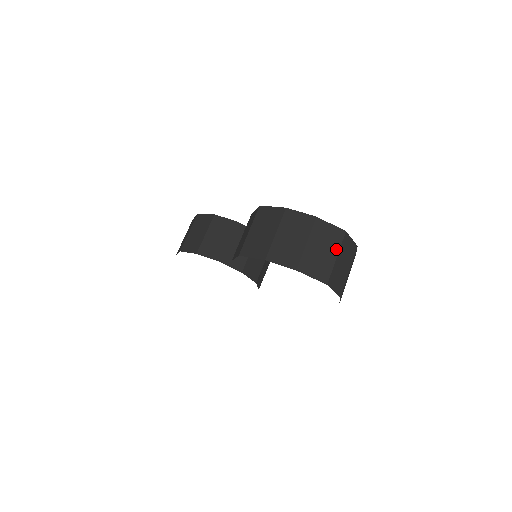
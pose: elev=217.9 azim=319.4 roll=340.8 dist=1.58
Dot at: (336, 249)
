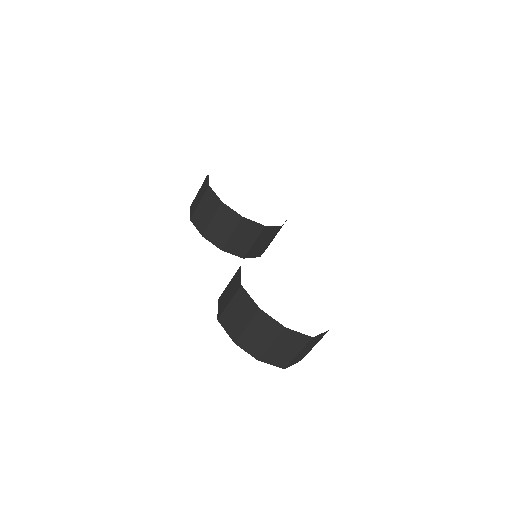
Dot at: (299, 349)
